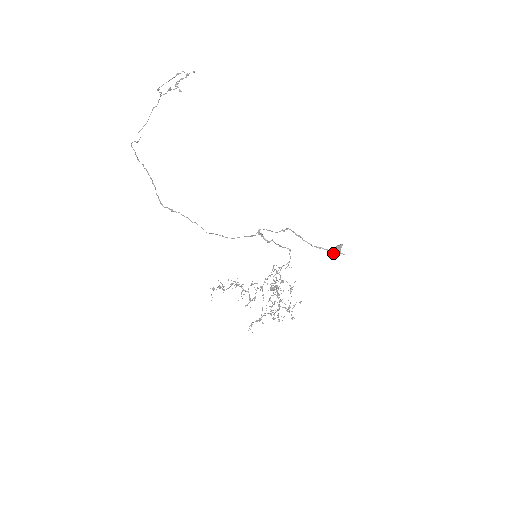
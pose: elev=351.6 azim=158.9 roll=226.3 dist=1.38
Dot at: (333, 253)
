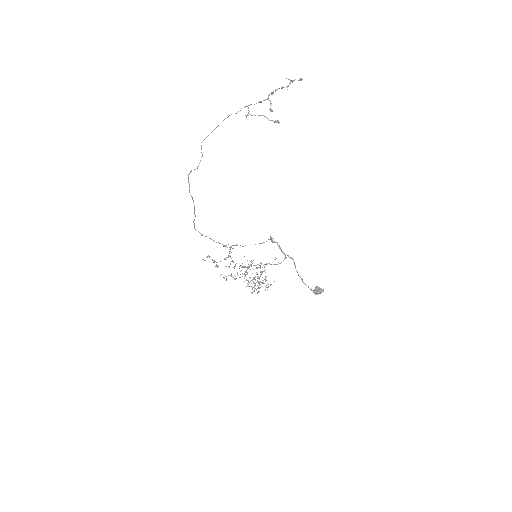
Dot at: (313, 292)
